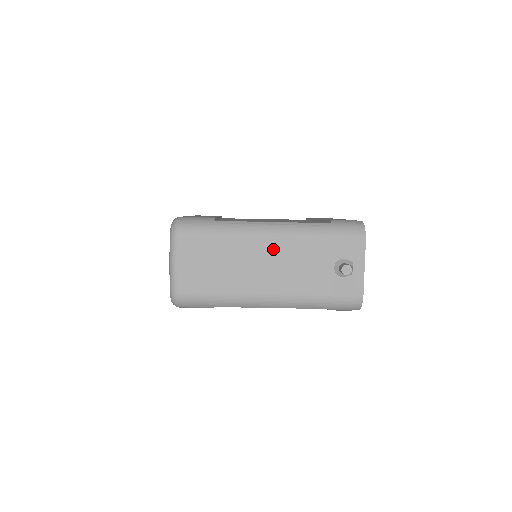
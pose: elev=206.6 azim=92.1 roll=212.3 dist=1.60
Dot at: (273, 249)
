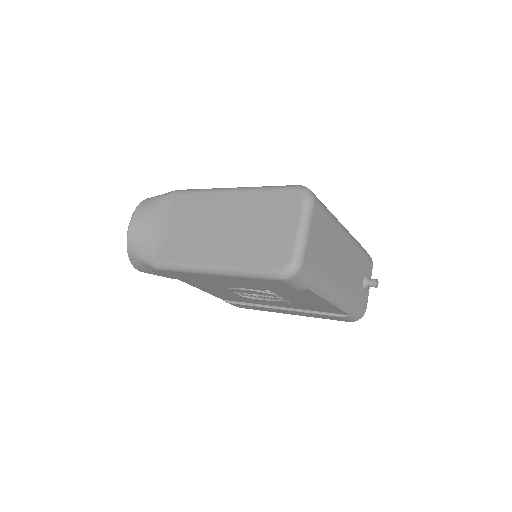
Dot at: (348, 249)
